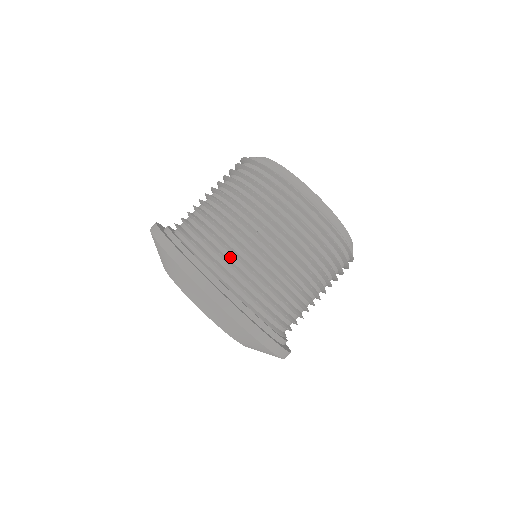
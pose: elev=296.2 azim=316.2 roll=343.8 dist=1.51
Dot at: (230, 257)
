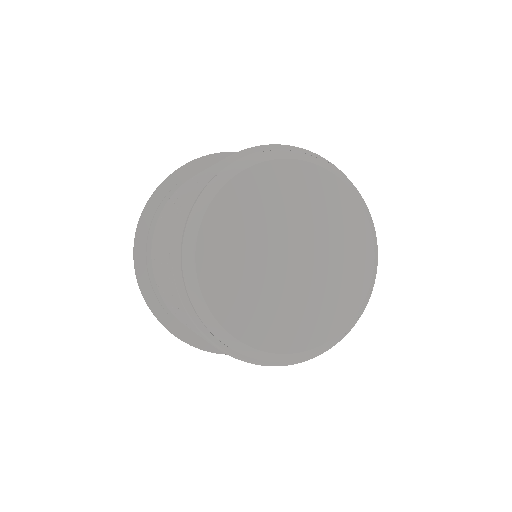
Dot at: occluded
